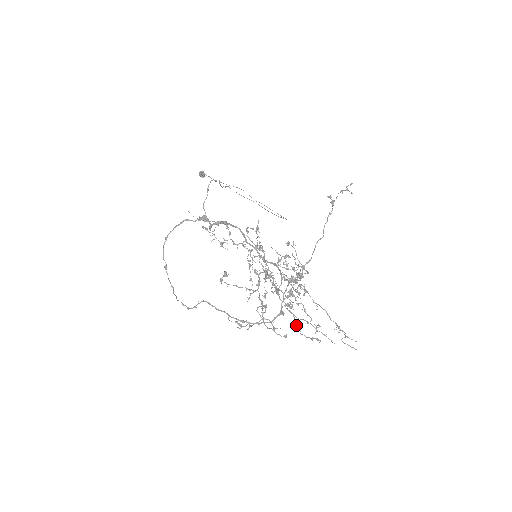
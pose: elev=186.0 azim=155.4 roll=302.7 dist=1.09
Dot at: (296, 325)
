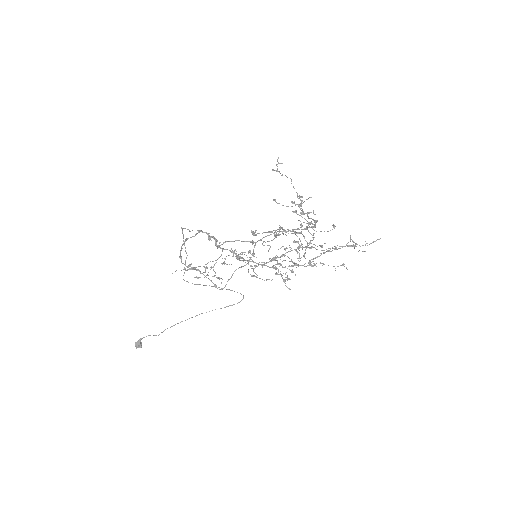
Dot at: (331, 251)
